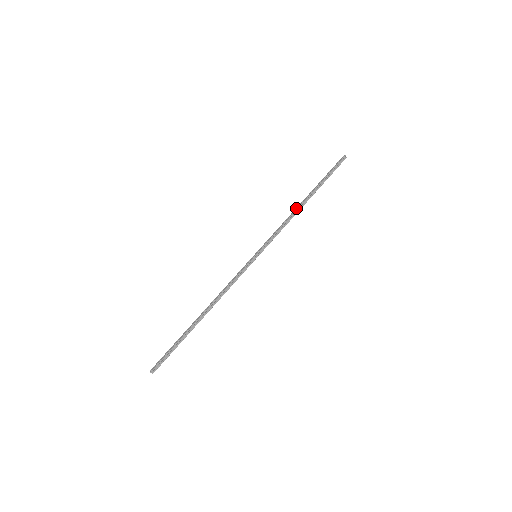
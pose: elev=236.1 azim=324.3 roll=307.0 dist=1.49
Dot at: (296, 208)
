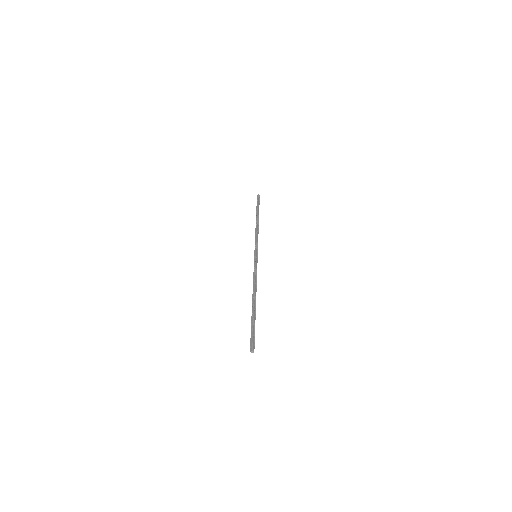
Dot at: (256, 225)
